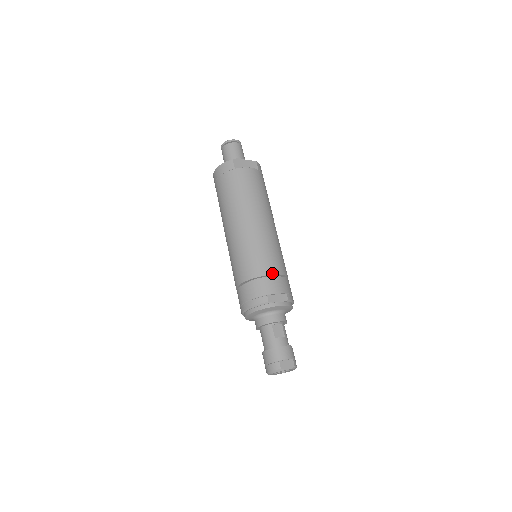
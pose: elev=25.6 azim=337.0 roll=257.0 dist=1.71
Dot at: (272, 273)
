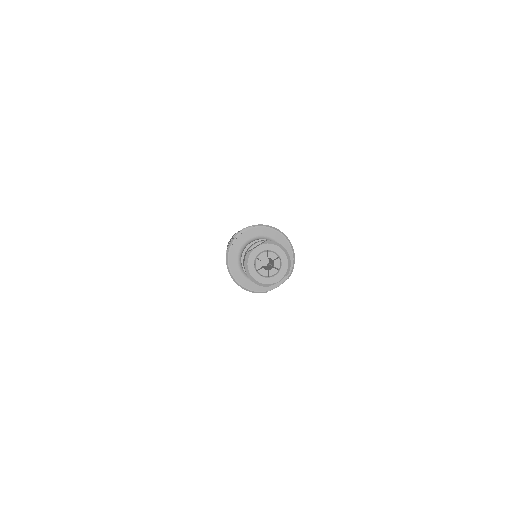
Dot at: occluded
